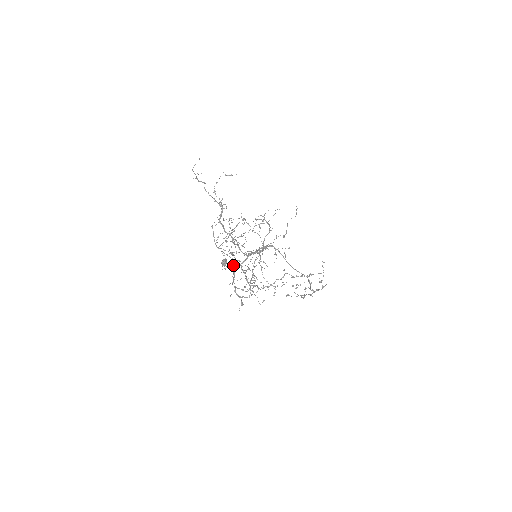
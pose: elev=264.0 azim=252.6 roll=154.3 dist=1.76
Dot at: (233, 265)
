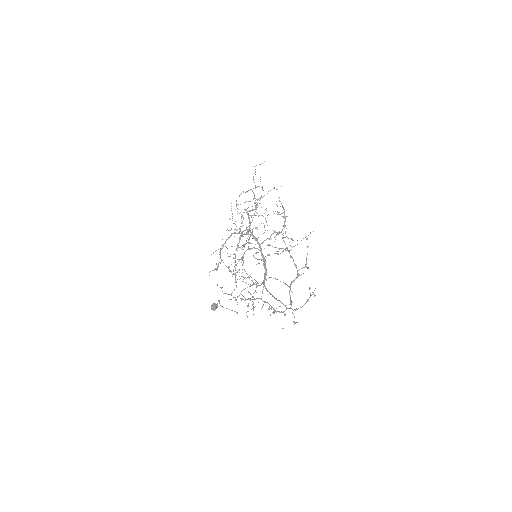
Dot at: occluded
